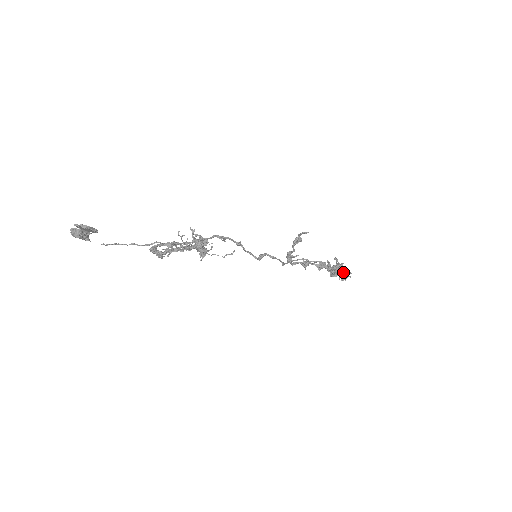
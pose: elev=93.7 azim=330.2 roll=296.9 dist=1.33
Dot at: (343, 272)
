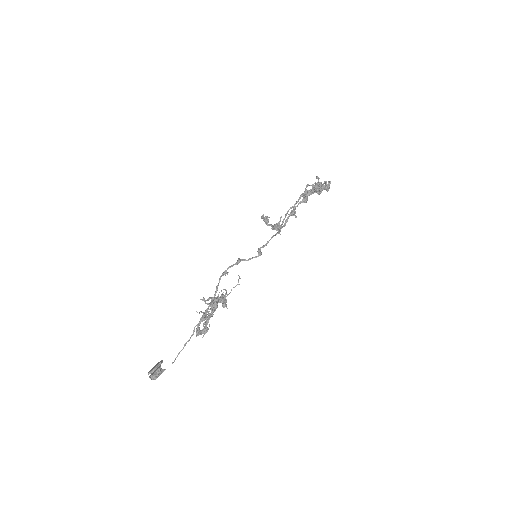
Dot at: (322, 186)
